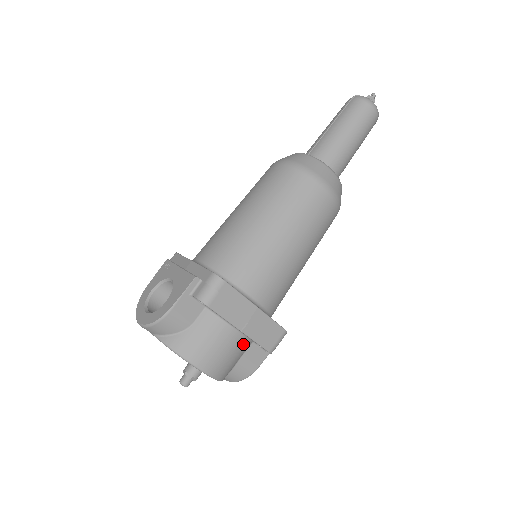
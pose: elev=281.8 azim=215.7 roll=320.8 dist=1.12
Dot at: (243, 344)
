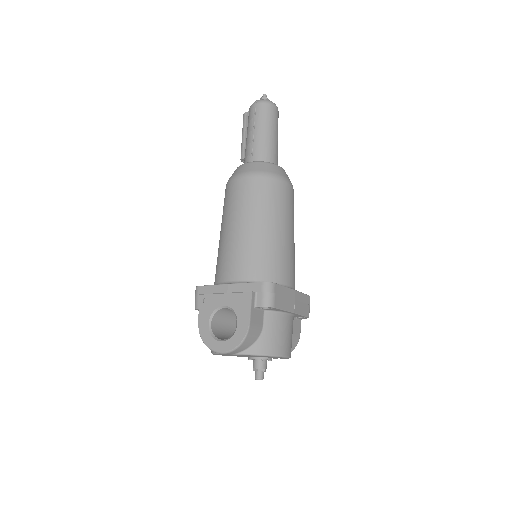
Dot at: occluded
